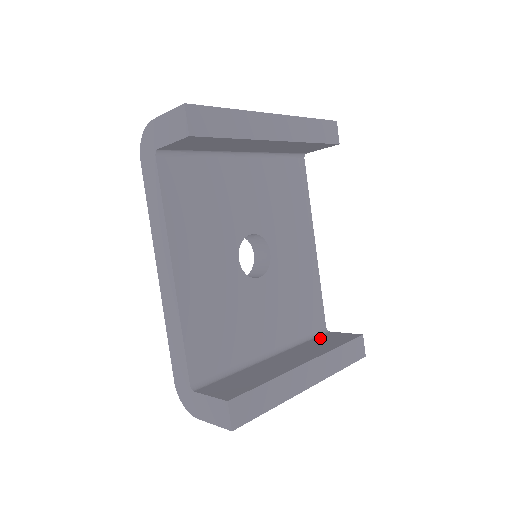
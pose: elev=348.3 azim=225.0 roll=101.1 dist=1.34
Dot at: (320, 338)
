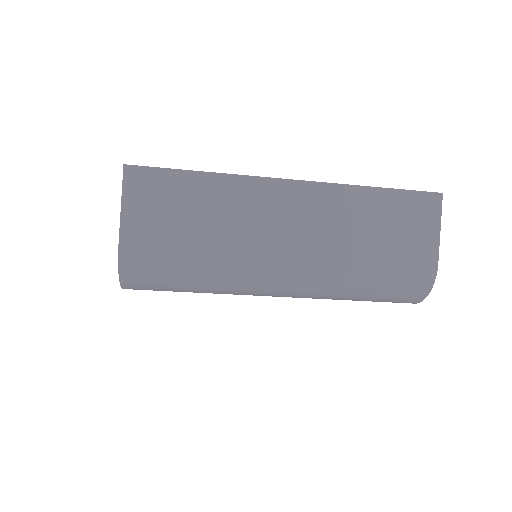
Dot at: occluded
